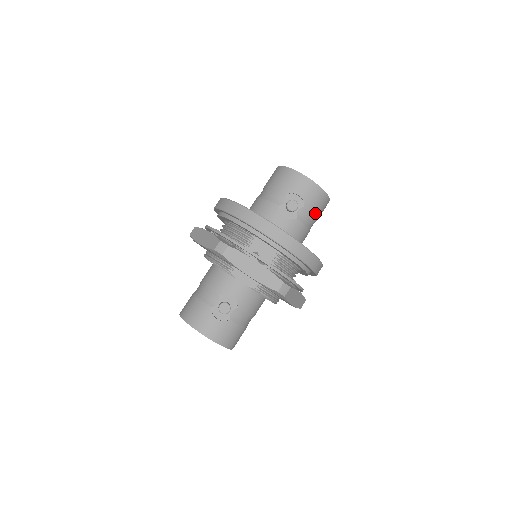
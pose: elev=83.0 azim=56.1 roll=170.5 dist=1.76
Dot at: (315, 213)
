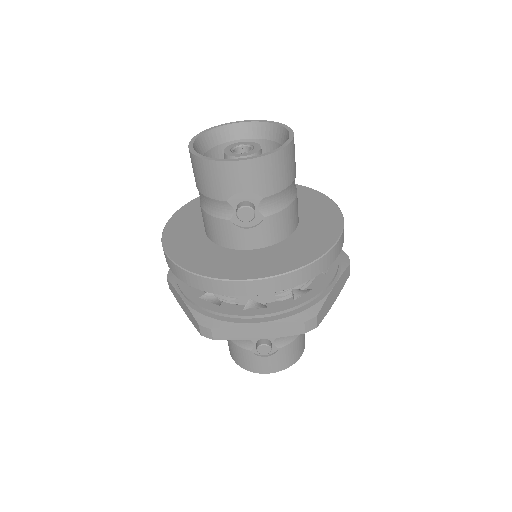
Dot at: (284, 184)
